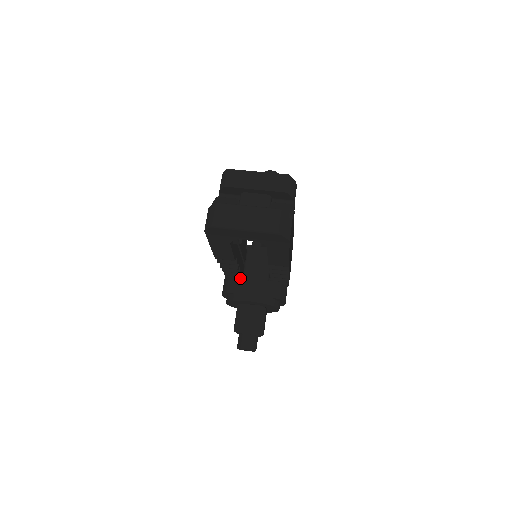
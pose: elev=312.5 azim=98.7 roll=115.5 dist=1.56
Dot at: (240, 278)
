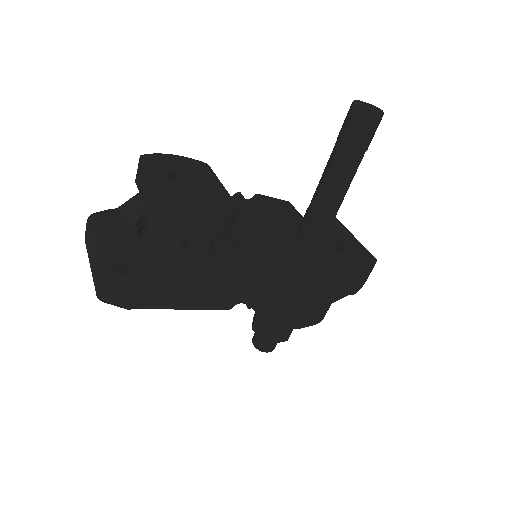
Dot at: occluded
